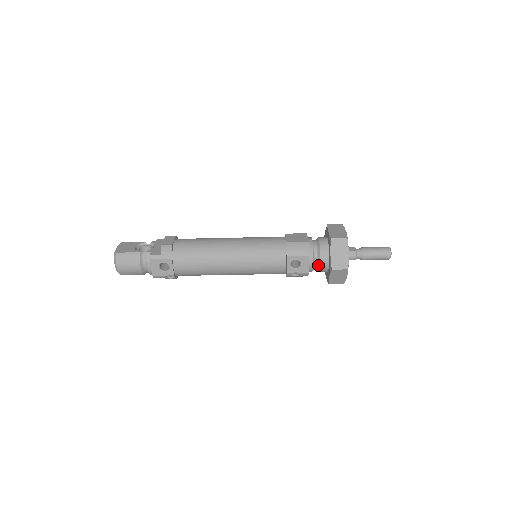
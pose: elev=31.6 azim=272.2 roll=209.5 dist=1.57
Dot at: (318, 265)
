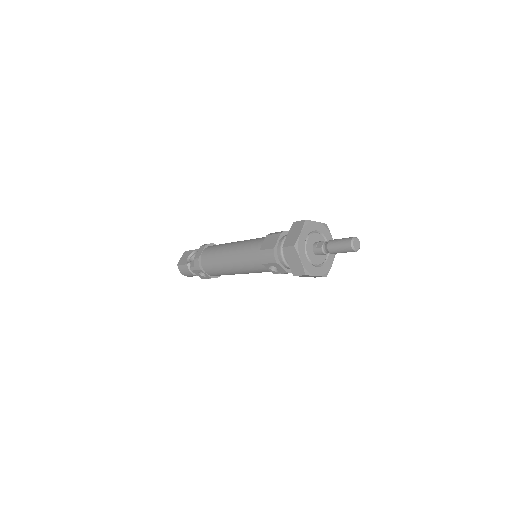
Dot at: occluded
